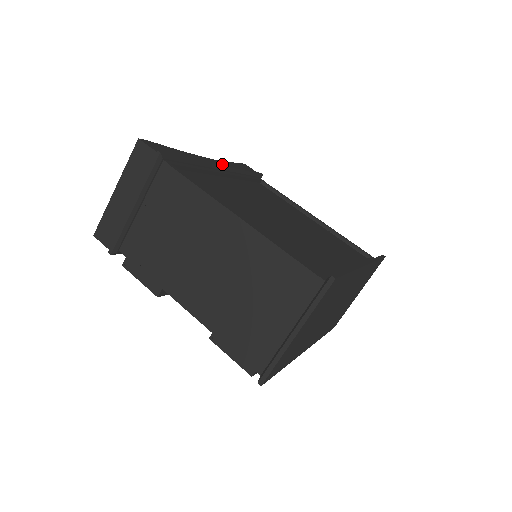
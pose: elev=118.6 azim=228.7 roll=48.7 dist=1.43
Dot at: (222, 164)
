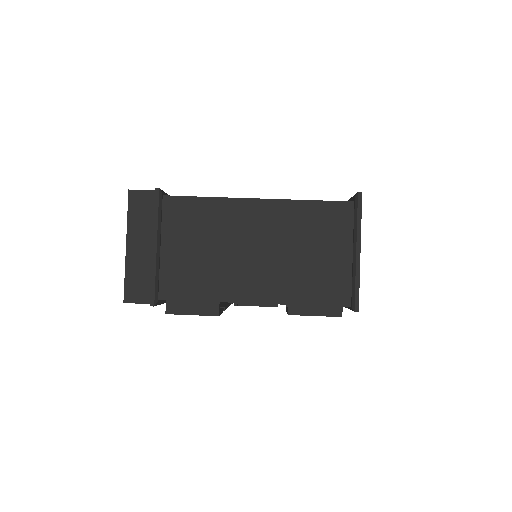
Dot at: occluded
